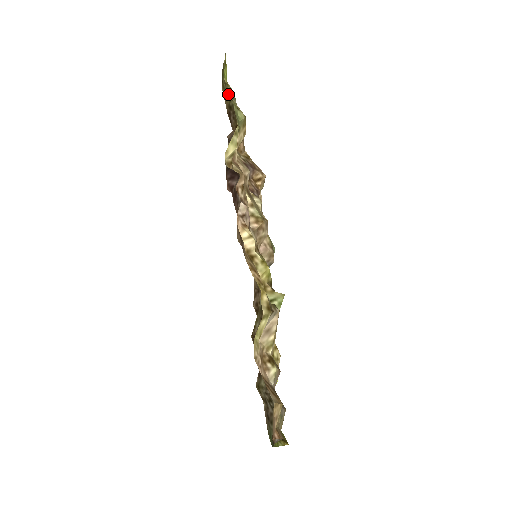
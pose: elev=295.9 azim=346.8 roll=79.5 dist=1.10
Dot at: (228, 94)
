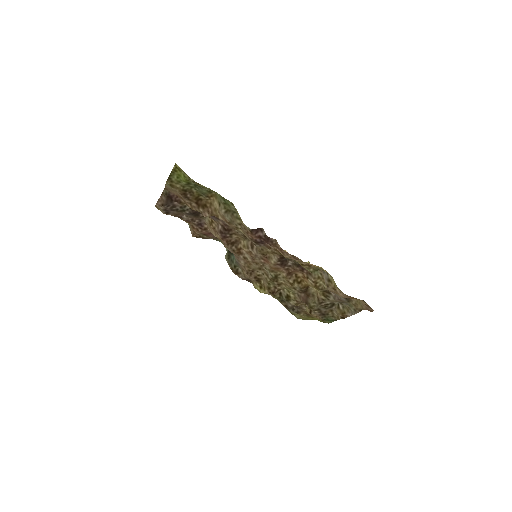
Dot at: (184, 185)
